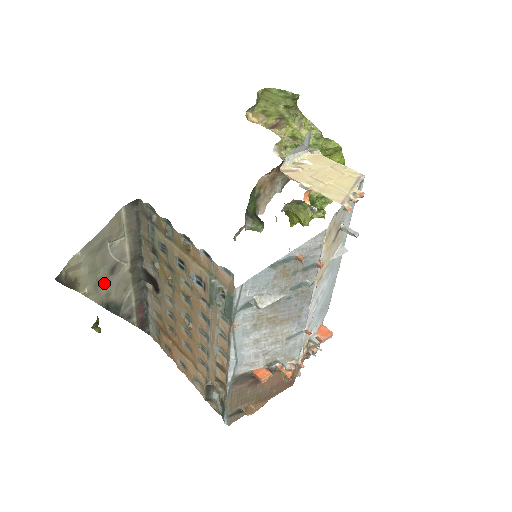
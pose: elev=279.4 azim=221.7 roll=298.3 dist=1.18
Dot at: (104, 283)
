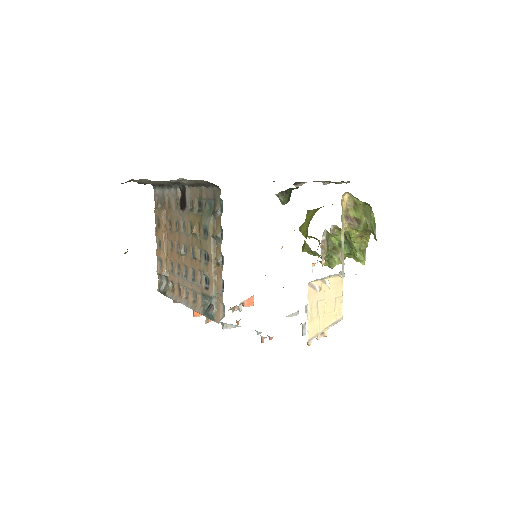
Dot at: occluded
